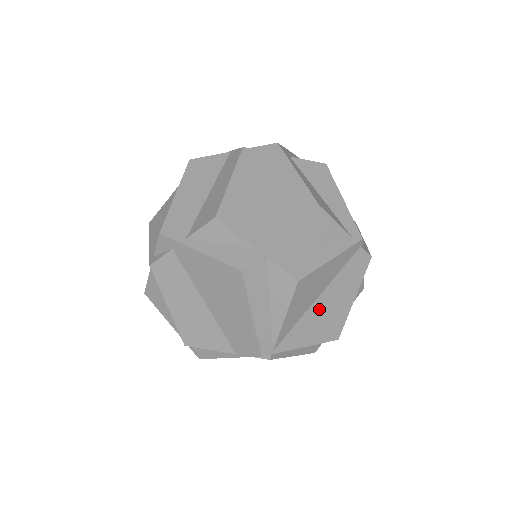
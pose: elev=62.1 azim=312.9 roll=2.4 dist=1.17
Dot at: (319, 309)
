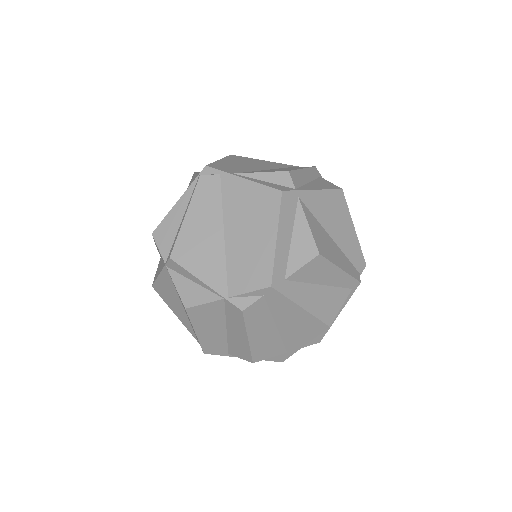
Dot at: occluded
